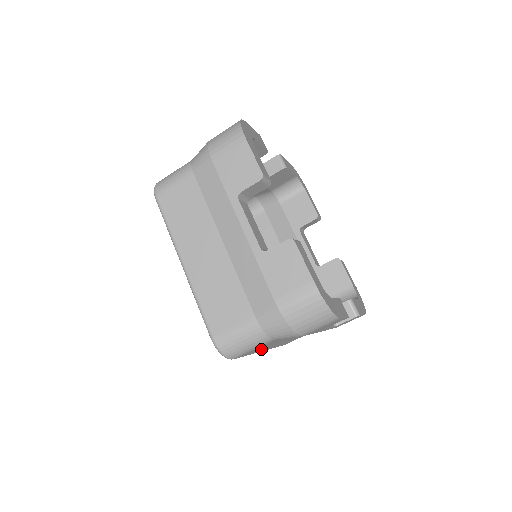
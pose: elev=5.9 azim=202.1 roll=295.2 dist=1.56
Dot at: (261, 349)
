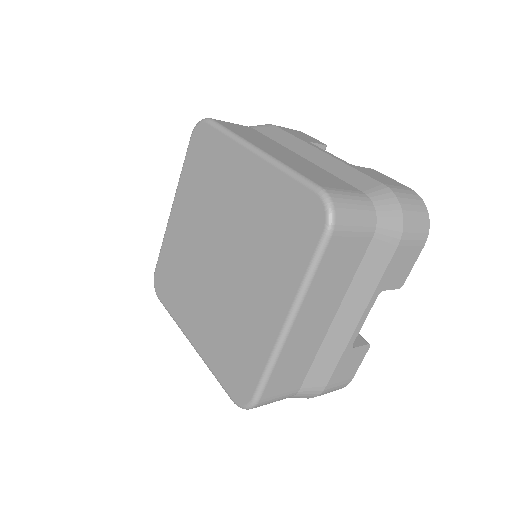
Dot at: (322, 284)
